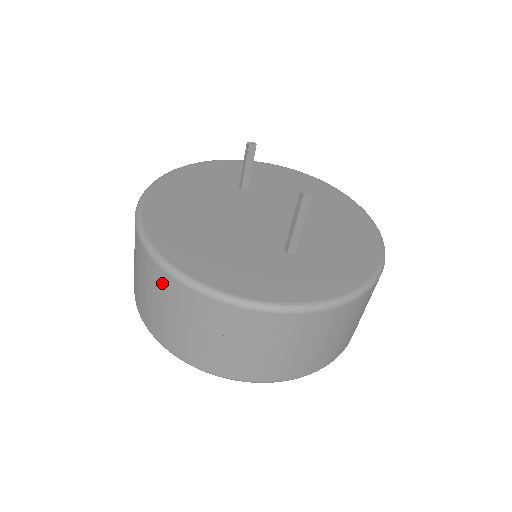
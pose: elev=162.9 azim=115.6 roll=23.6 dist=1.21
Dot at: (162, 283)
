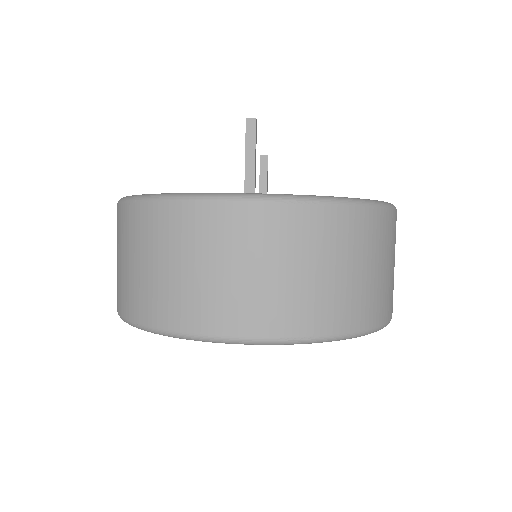
Dot at: (117, 222)
